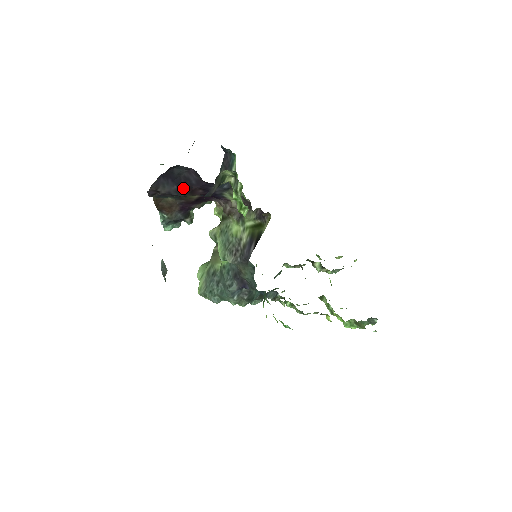
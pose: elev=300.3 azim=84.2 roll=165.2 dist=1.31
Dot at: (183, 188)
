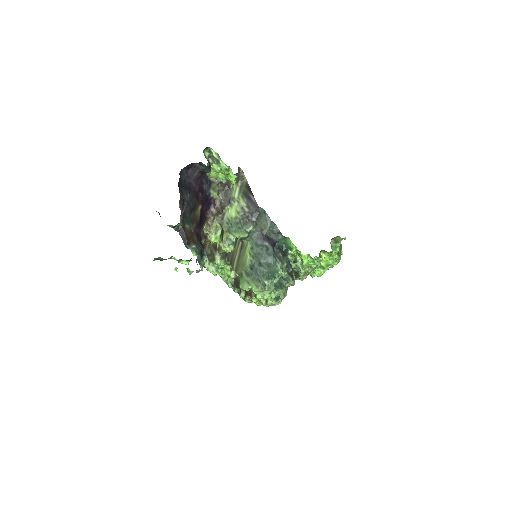
Dot at: (192, 196)
